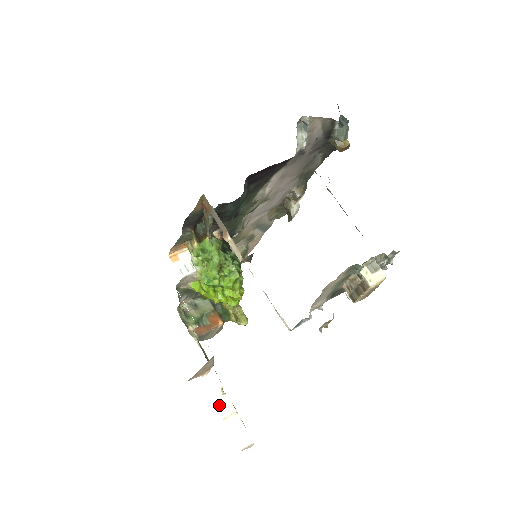
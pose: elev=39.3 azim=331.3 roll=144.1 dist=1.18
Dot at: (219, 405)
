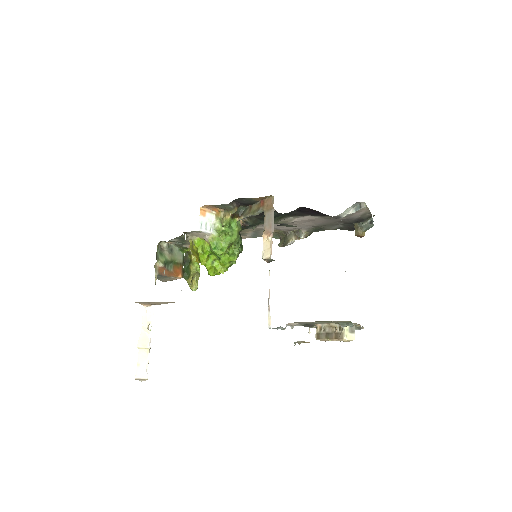
Dot at: (141, 335)
